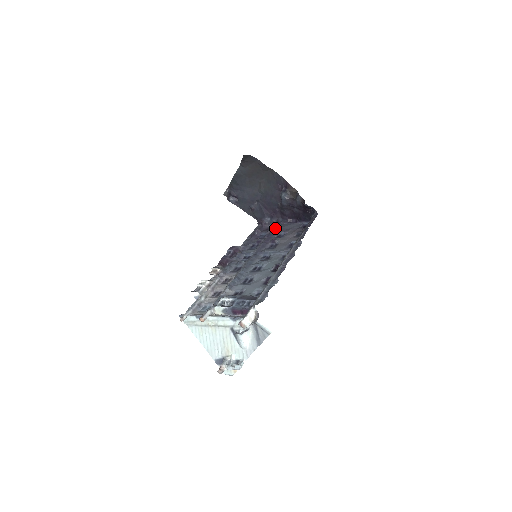
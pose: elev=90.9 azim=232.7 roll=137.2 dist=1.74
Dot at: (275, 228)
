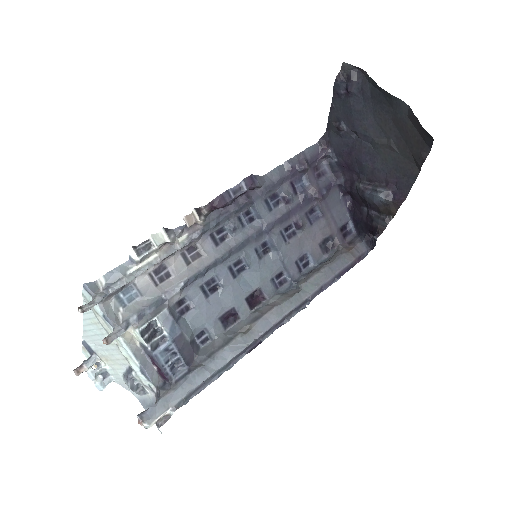
Dot at: (322, 197)
